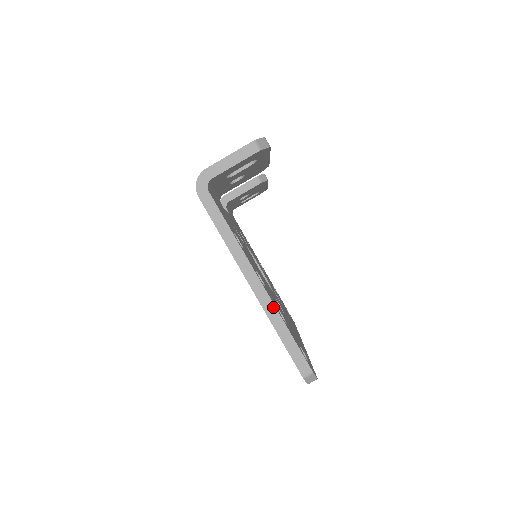
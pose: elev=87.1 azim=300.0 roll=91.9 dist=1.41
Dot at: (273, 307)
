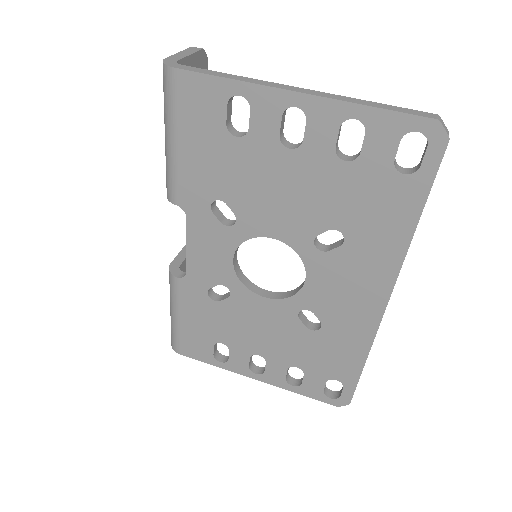
Dot at: (337, 96)
